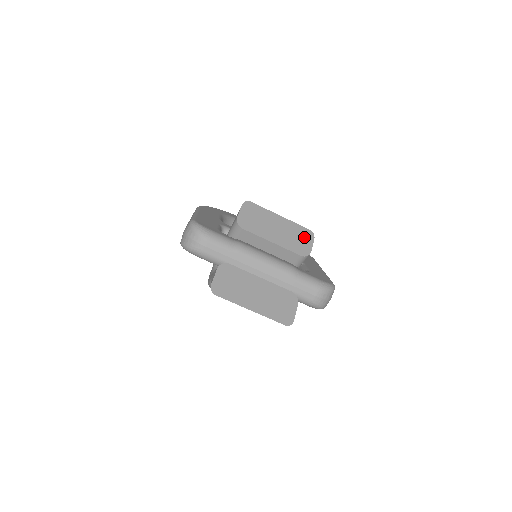
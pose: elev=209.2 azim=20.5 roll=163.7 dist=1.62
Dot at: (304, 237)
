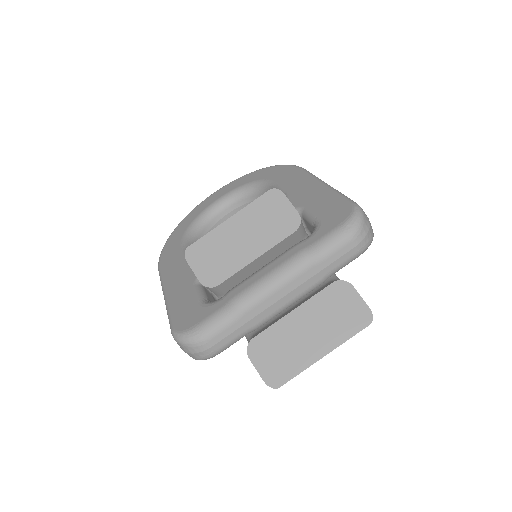
Dot at: (274, 207)
